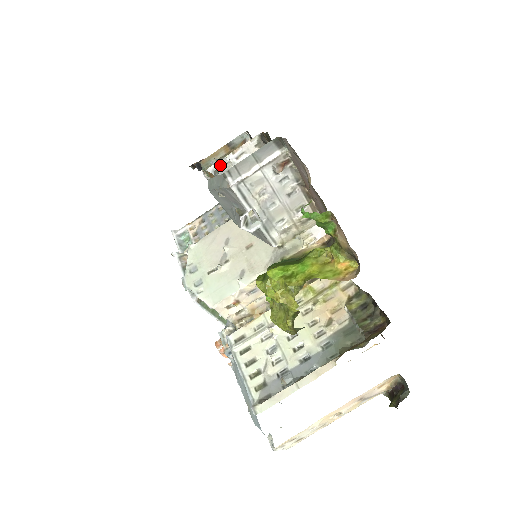
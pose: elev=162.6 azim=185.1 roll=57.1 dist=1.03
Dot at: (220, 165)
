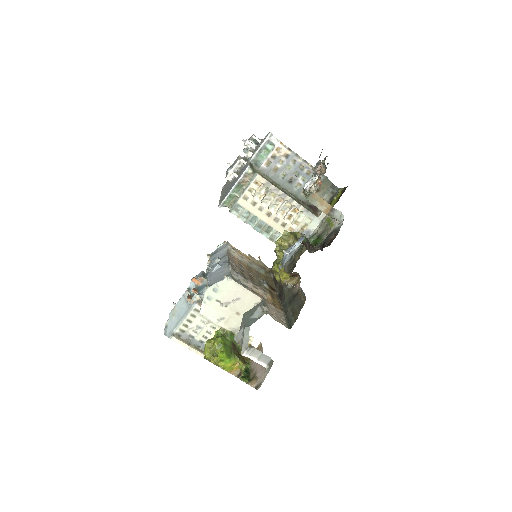
Dot at: occluded
